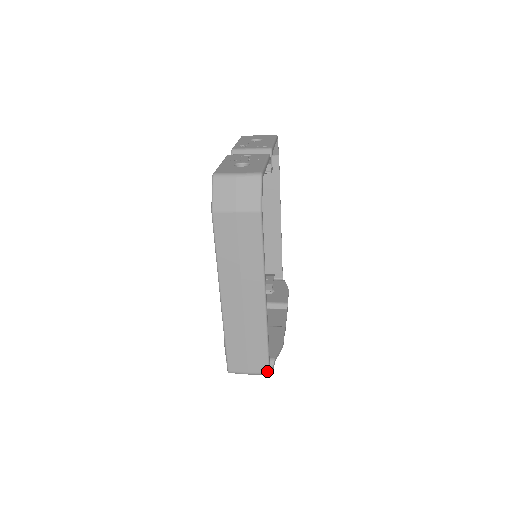
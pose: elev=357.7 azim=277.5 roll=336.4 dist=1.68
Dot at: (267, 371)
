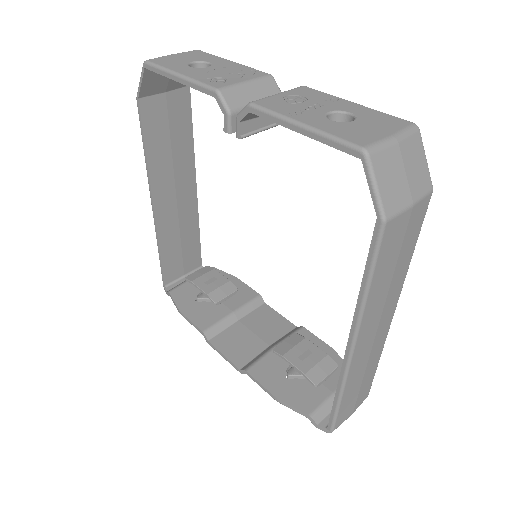
Dot at: occluded
